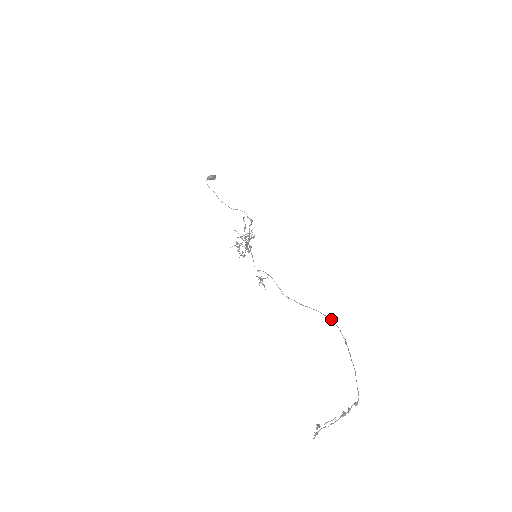
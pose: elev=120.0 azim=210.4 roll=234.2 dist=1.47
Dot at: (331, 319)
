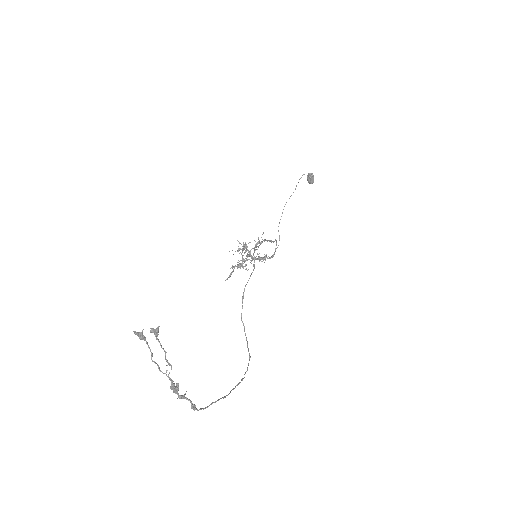
Dot at: (250, 357)
